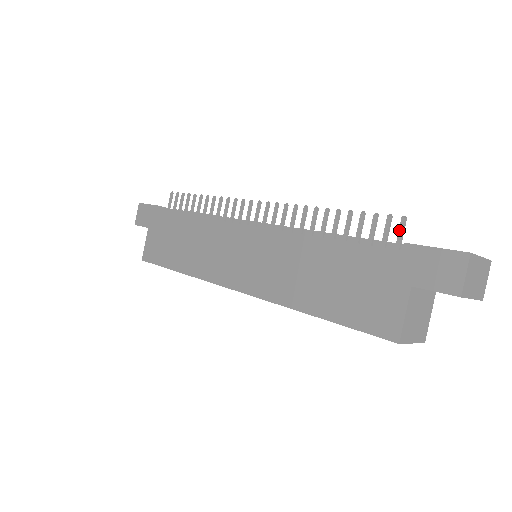
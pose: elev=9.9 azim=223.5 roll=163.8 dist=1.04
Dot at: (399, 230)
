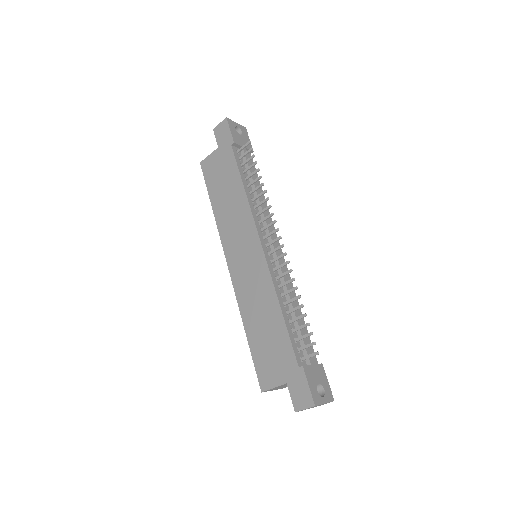
Dot at: (310, 354)
